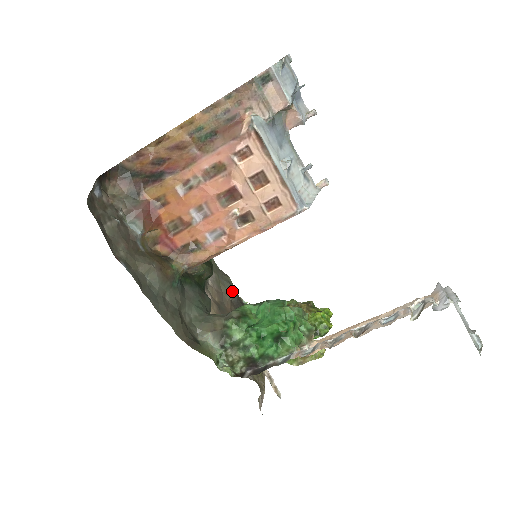
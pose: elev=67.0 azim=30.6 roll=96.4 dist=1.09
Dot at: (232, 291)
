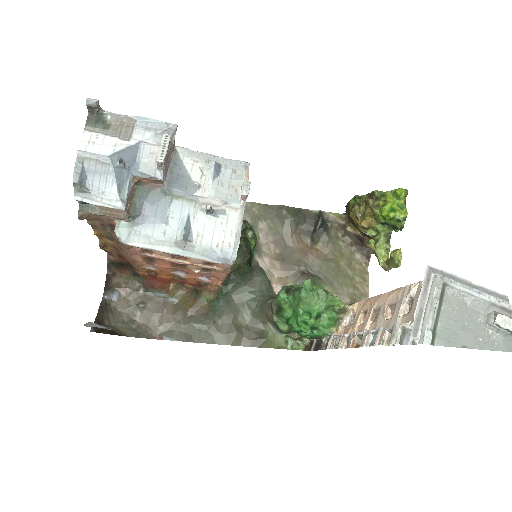
Dot at: (292, 224)
